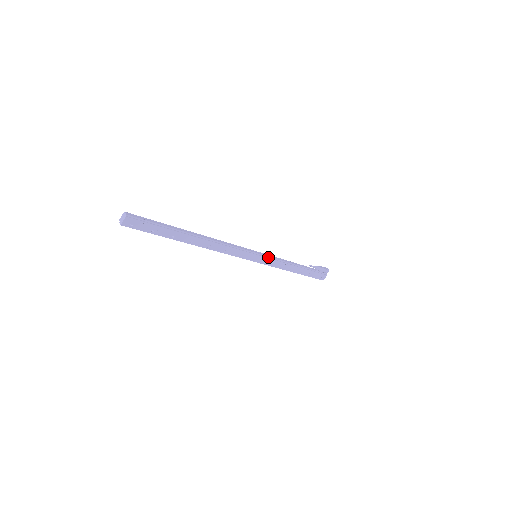
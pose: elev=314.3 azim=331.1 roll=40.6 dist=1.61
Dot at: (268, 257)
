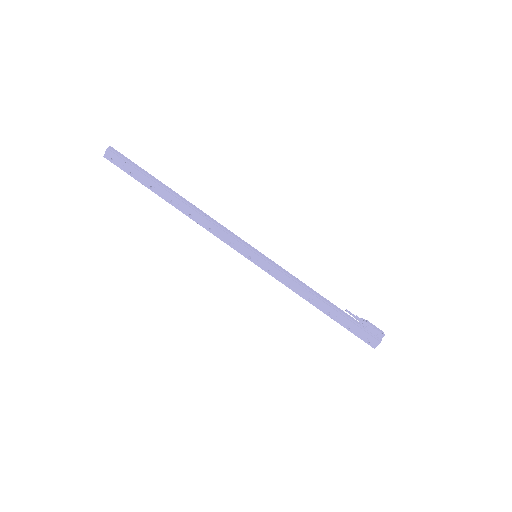
Dot at: (272, 264)
